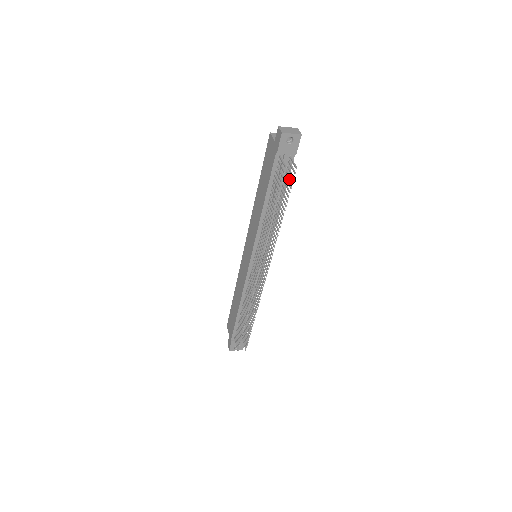
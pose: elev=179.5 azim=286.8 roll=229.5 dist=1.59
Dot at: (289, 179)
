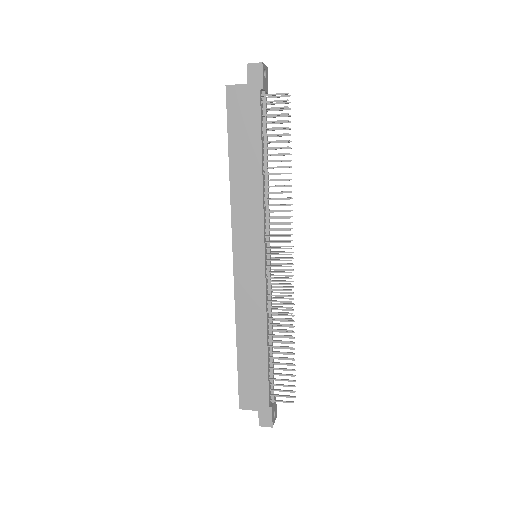
Dot at: occluded
